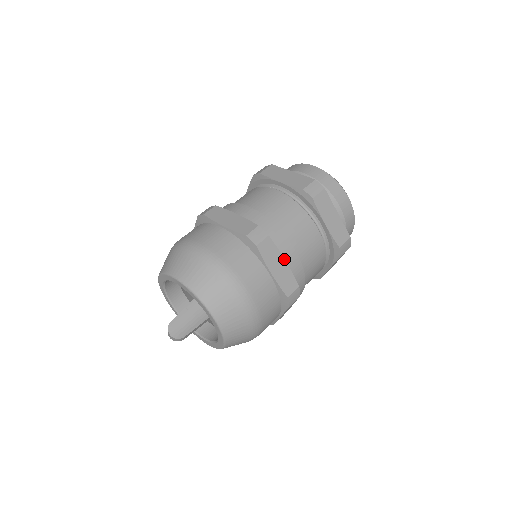
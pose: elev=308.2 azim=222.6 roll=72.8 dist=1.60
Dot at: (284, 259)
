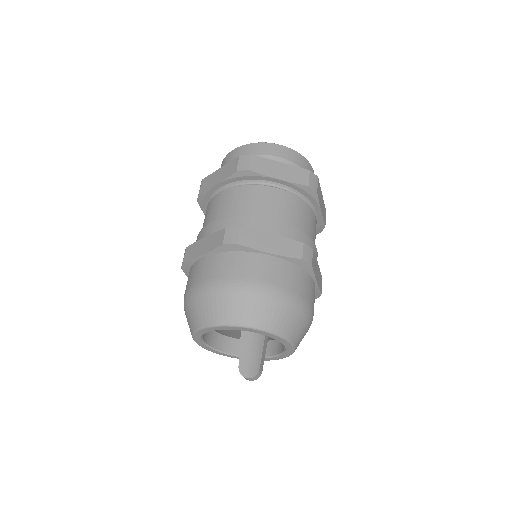
Dot at: (270, 234)
